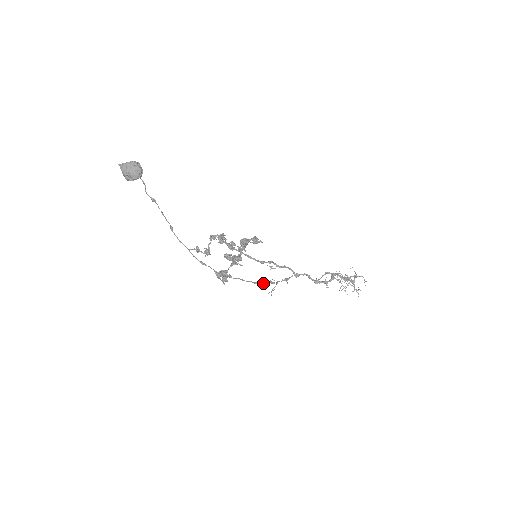
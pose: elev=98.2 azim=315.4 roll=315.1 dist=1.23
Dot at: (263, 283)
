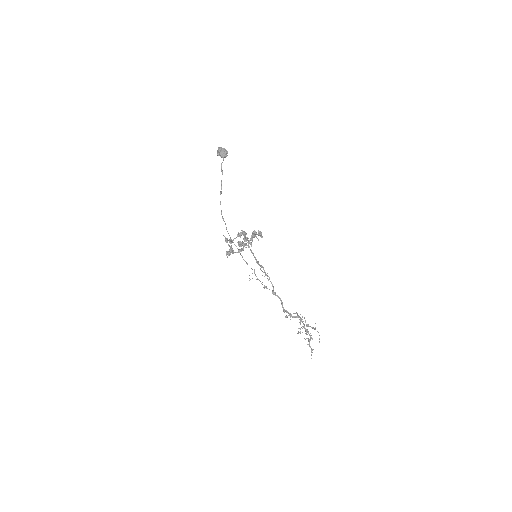
Dot at: occluded
